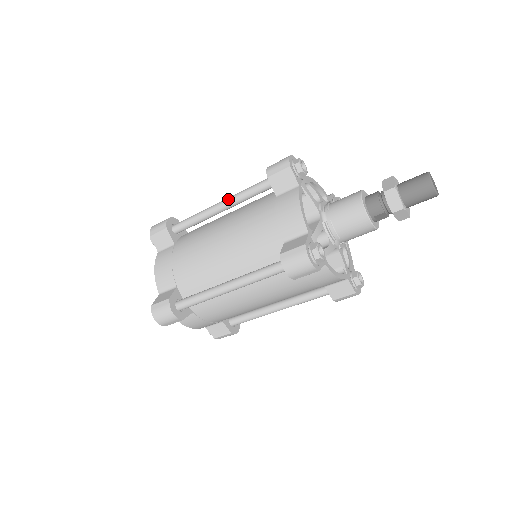
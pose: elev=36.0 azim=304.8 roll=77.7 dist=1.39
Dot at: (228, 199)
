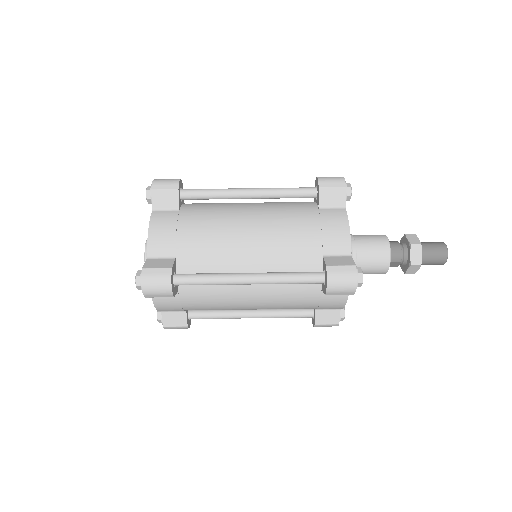
Dot at: (261, 189)
